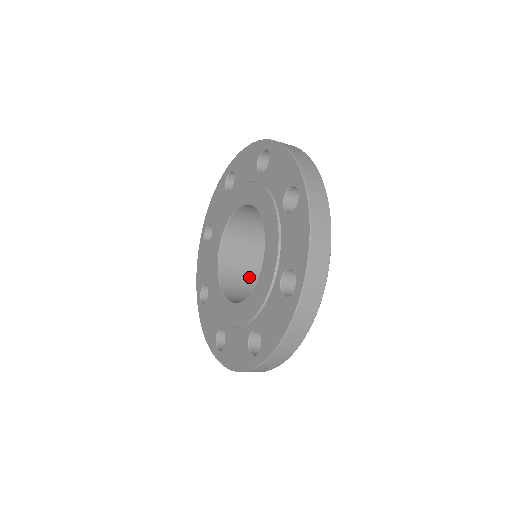
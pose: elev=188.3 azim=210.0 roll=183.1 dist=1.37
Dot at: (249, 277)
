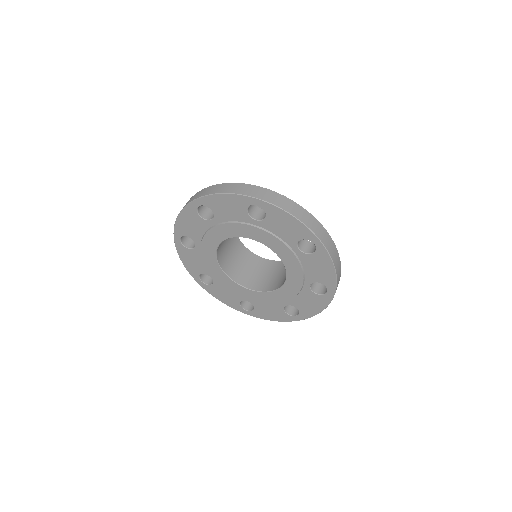
Dot at: (235, 254)
